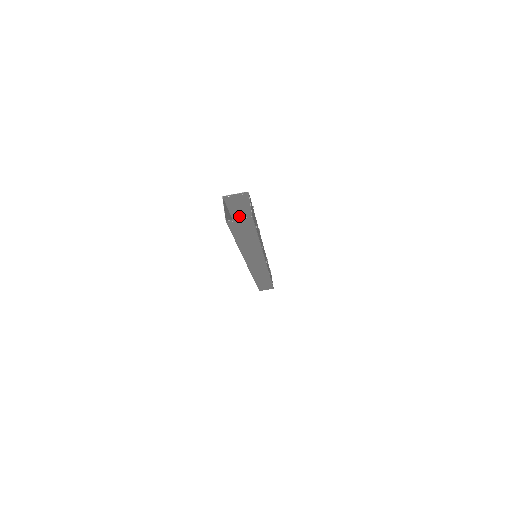
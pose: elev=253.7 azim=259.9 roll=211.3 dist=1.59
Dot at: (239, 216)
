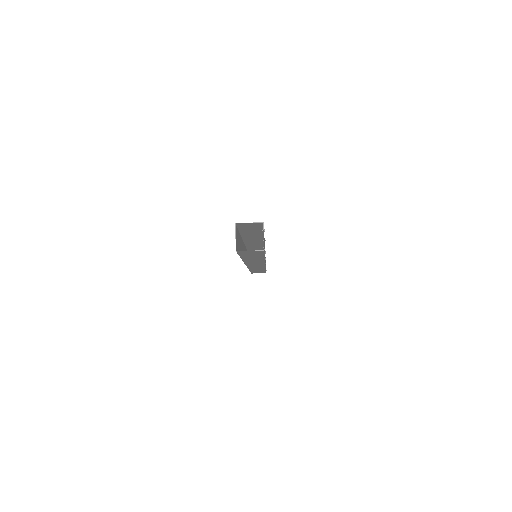
Dot at: (248, 232)
